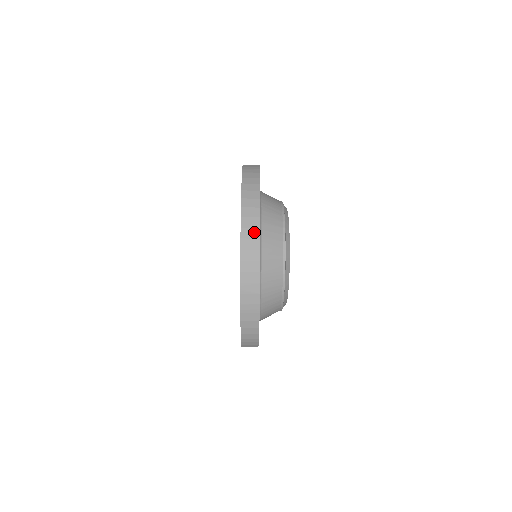
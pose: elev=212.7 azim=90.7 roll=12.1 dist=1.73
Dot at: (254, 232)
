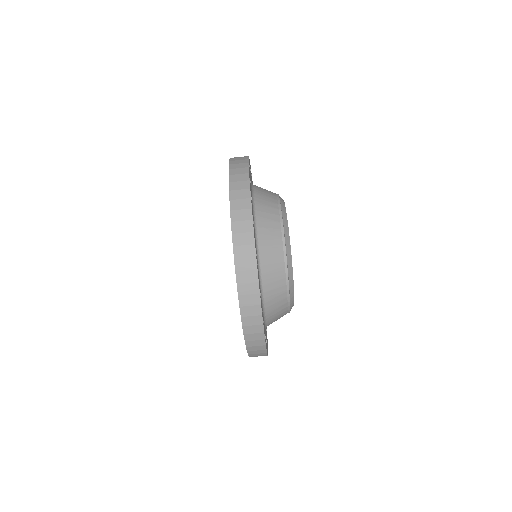
Dot at: (244, 203)
